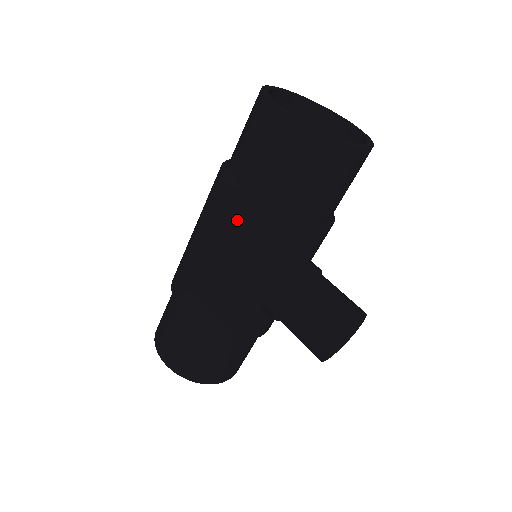
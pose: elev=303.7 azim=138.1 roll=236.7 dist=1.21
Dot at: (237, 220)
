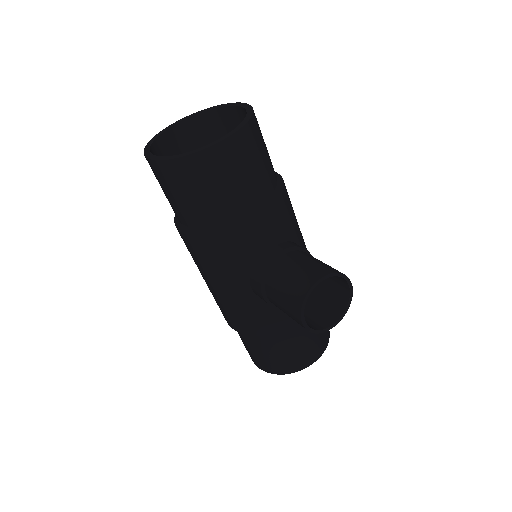
Dot at: (192, 249)
